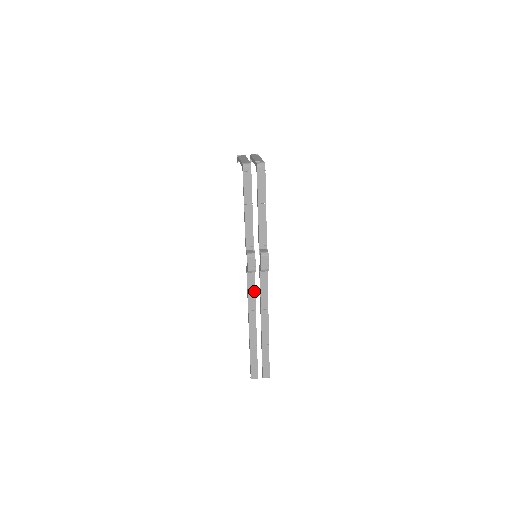
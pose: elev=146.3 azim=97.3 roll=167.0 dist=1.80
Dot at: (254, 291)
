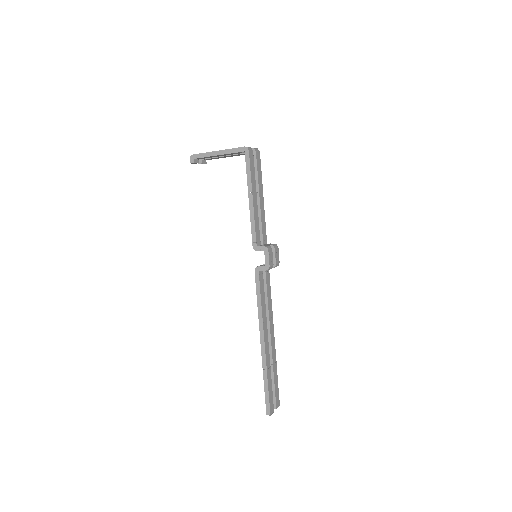
Dot at: (264, 296)
